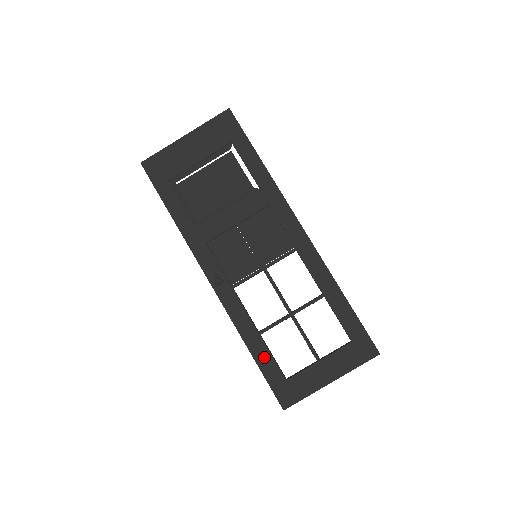
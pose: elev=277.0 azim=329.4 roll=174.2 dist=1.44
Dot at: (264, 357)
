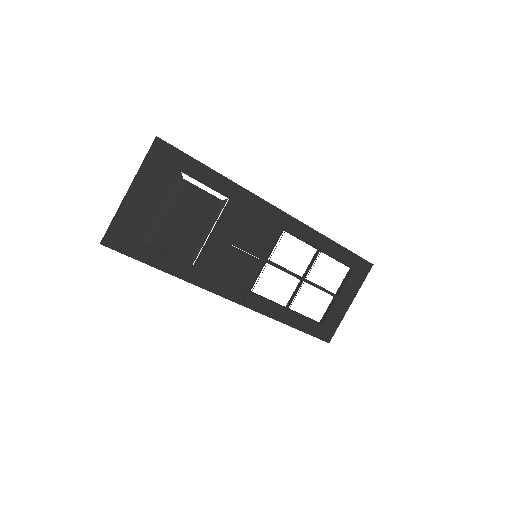
Dot at: (300, 322)
